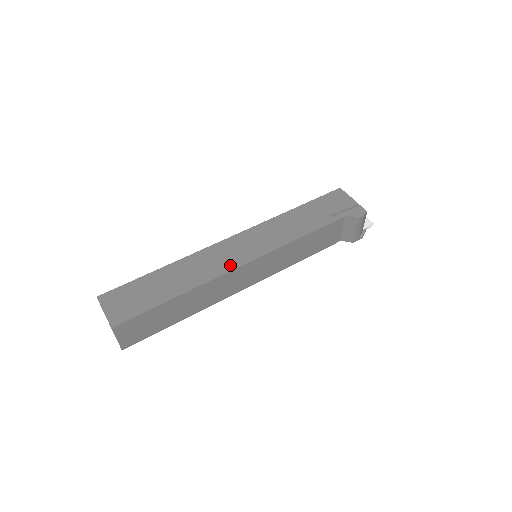
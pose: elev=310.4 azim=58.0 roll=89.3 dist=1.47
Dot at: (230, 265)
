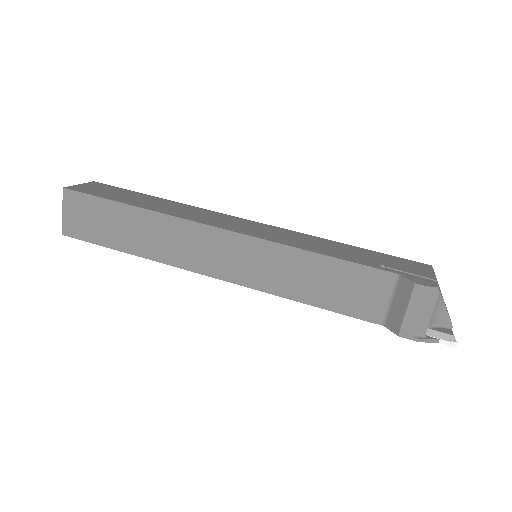
Dot at: (209, 222)
